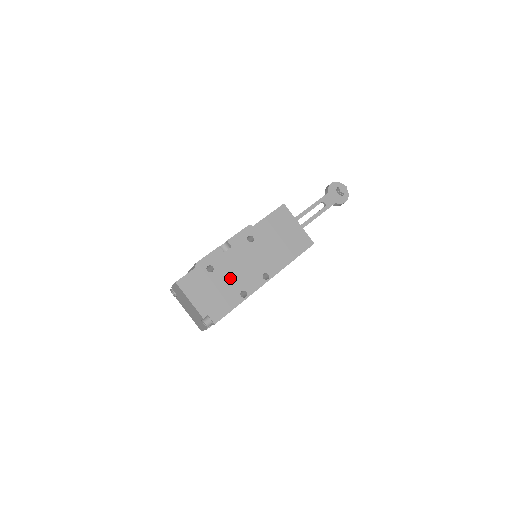
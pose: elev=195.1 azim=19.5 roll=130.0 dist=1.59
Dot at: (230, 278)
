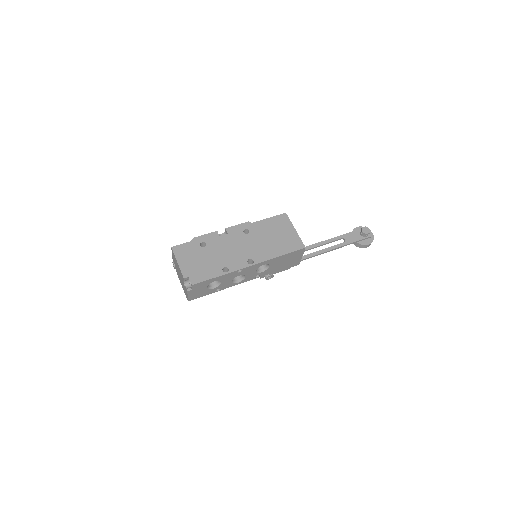
Dot at: (218, 255)
